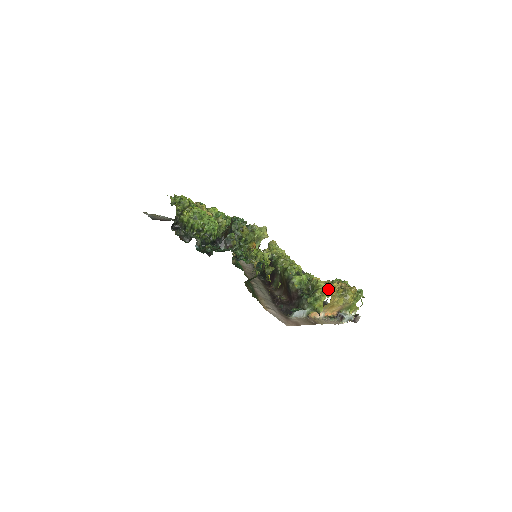
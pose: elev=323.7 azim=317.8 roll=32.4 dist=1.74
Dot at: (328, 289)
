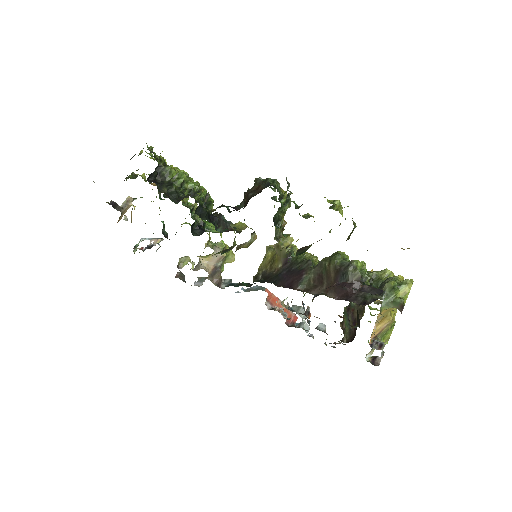
Dot at: (403, 278)
